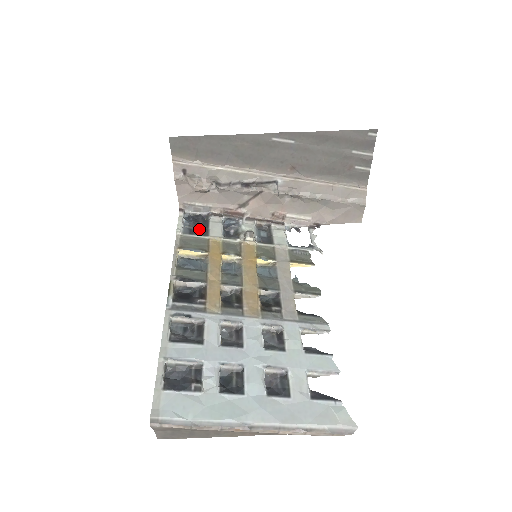
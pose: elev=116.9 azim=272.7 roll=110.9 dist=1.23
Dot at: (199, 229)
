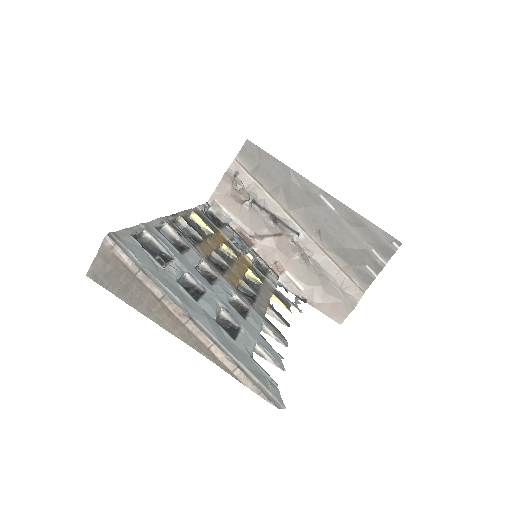
Dot at: (214, 222)
